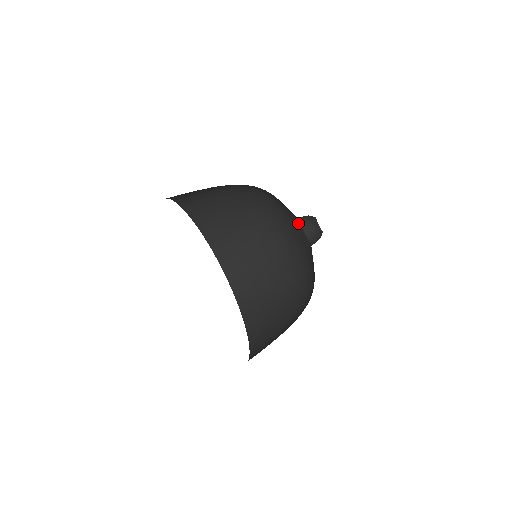
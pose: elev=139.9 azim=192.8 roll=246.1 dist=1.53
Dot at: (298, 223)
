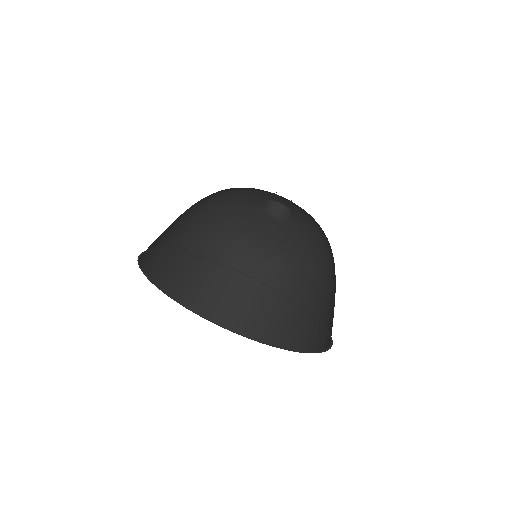
Dot at: (262, 212)
